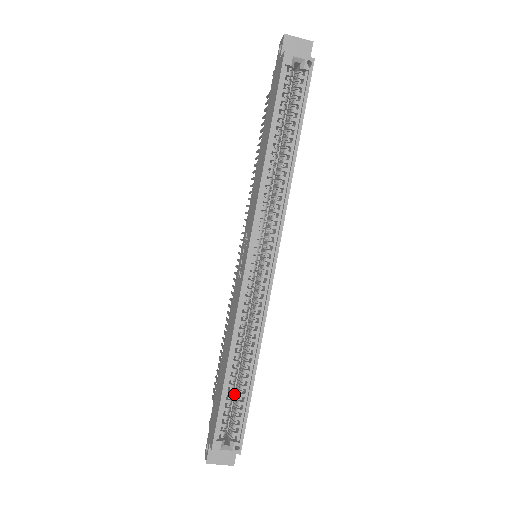
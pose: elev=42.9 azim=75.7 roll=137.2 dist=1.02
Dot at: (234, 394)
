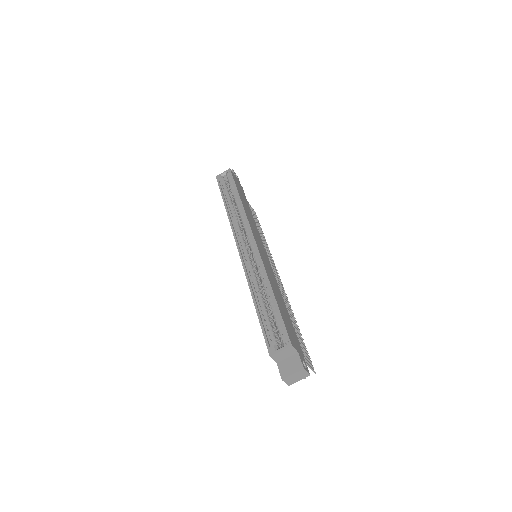
Dot at: occluded
